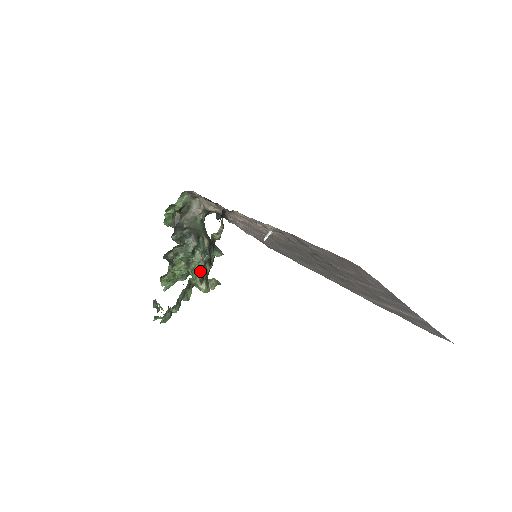
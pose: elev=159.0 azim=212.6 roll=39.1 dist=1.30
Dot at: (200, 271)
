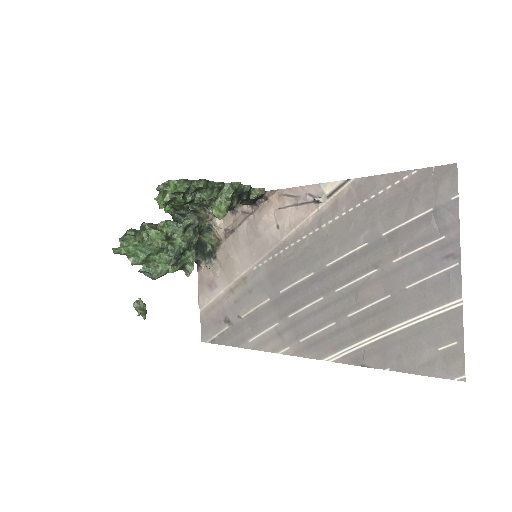
Dot at: (240, 185)
